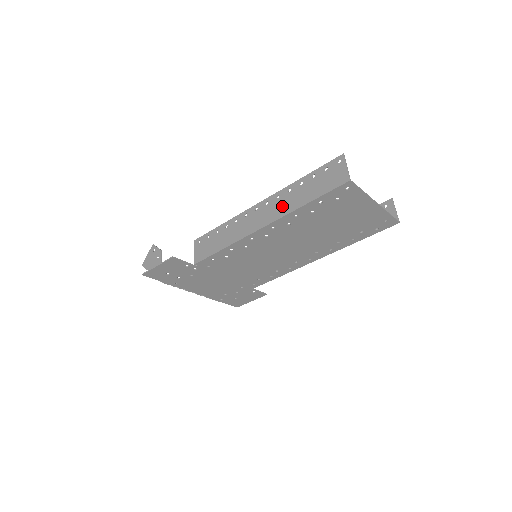
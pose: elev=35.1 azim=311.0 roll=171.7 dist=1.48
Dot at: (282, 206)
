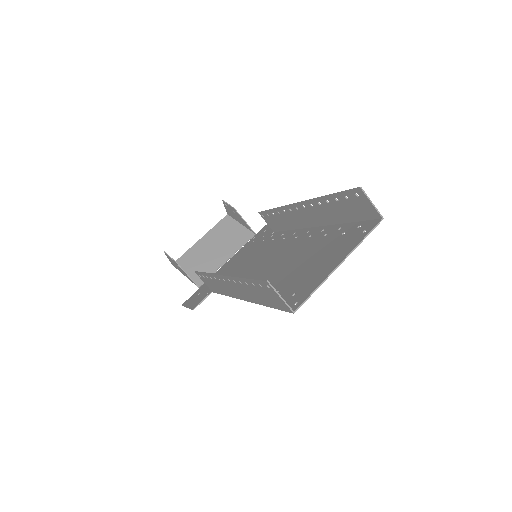
Dot at: (246, 294)
